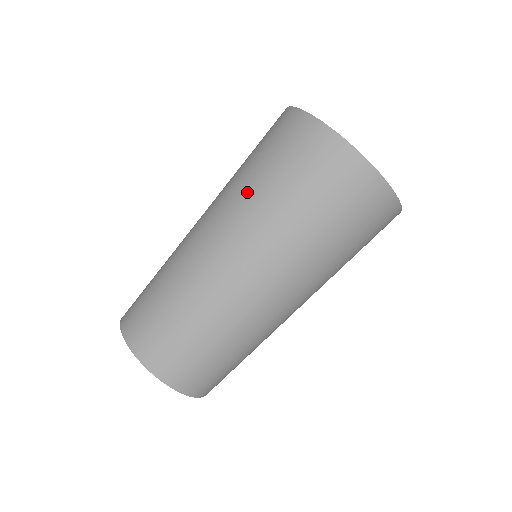
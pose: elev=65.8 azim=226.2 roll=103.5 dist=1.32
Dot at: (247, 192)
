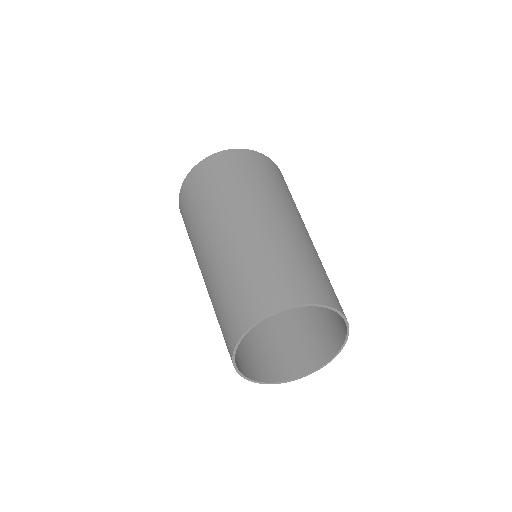
Dot at: (198, 219)
